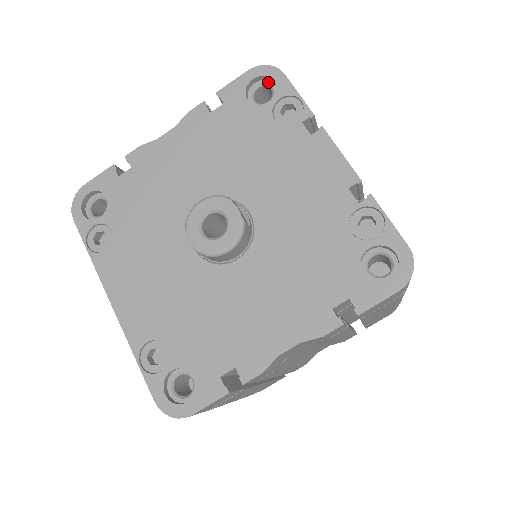
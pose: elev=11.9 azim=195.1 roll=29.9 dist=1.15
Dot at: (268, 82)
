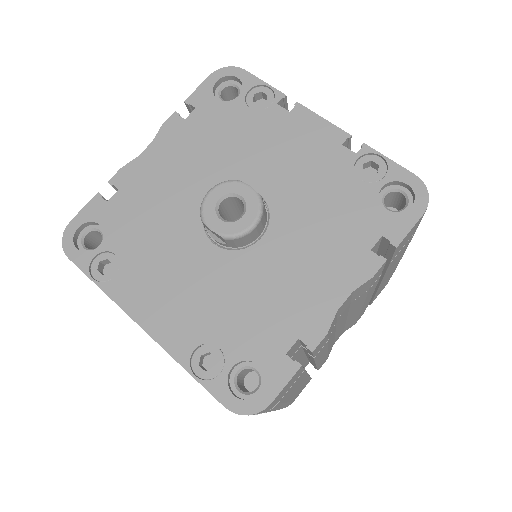
Dot at: (231, 82)
